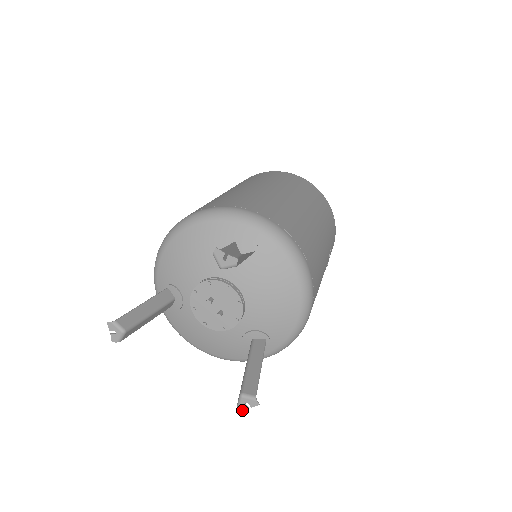
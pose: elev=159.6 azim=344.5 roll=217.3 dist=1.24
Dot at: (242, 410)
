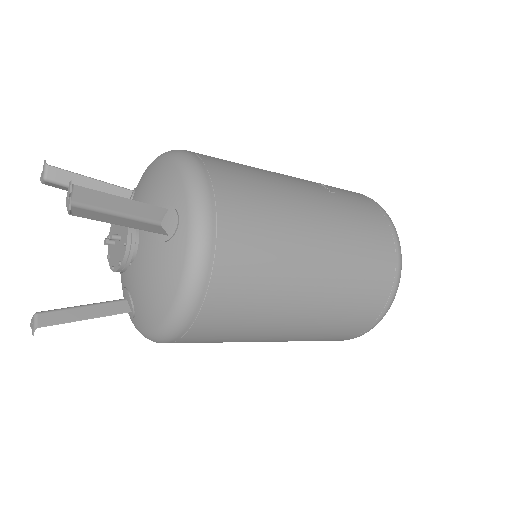
Dot at: (69, 208)
